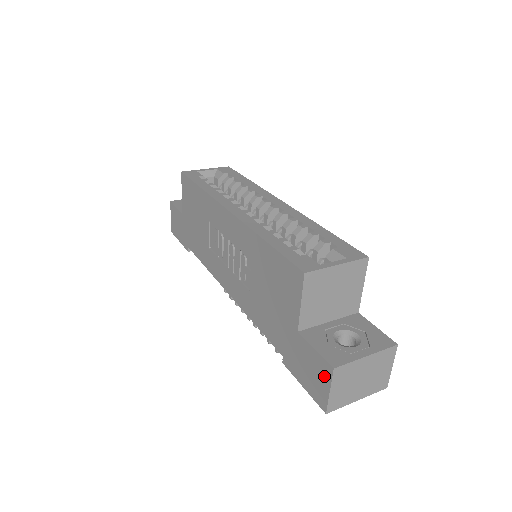
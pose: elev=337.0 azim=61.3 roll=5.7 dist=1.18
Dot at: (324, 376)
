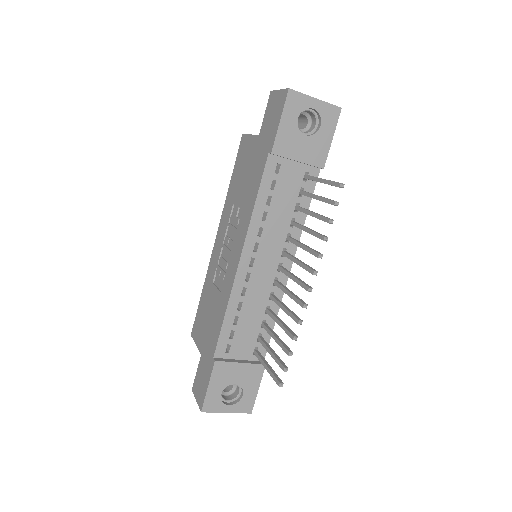
Dot at: (273, 98)
